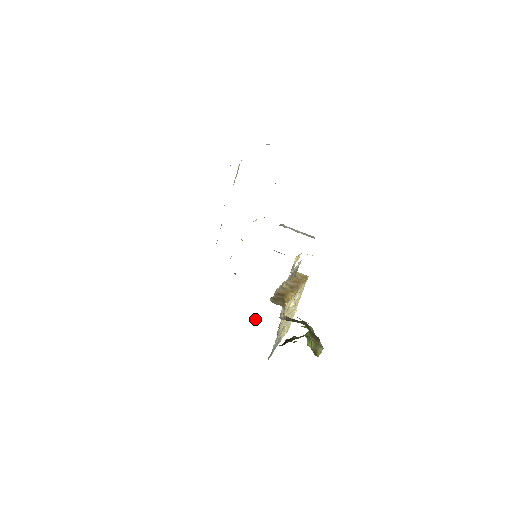
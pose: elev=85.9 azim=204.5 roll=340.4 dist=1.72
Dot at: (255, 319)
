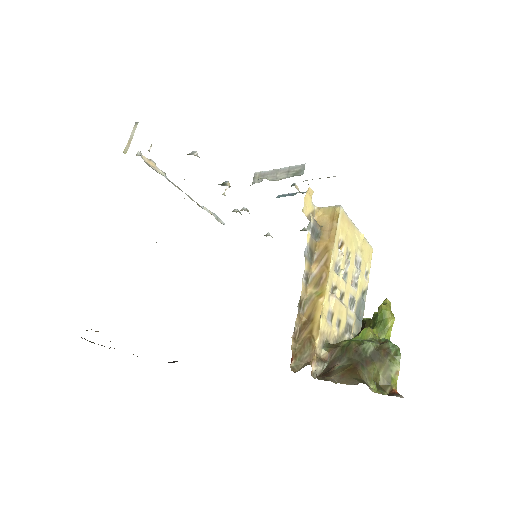
Dot at: occluded
